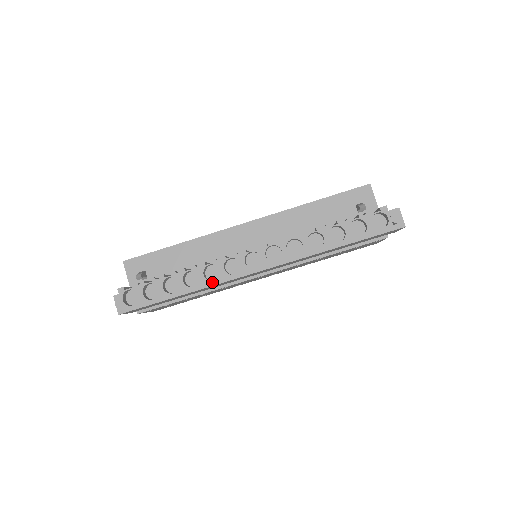
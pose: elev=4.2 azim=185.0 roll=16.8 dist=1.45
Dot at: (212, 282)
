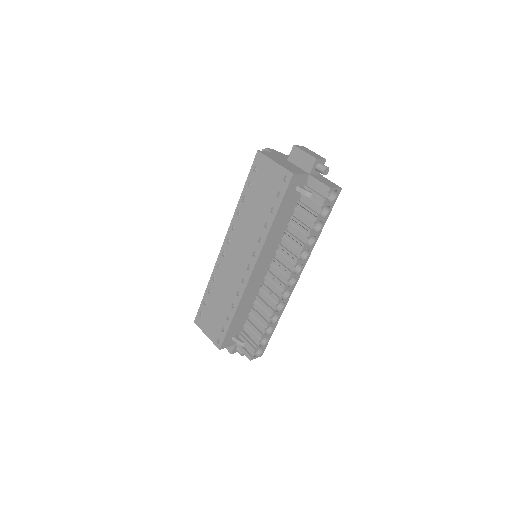
Dot at: (284, 307)
